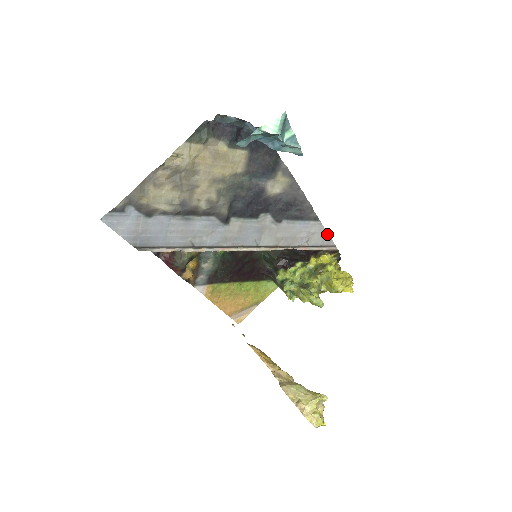
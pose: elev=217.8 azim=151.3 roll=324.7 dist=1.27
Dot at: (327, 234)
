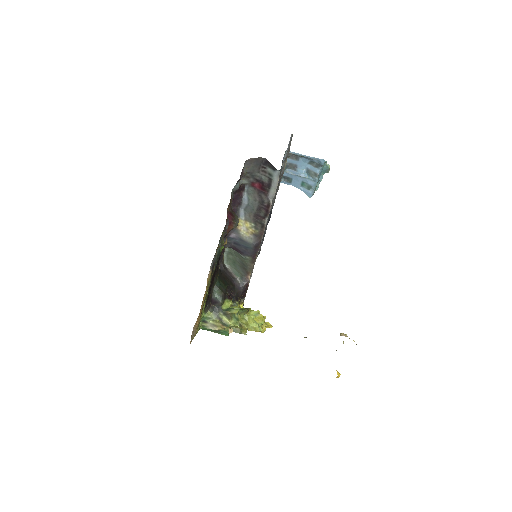
Dot at: occluded
